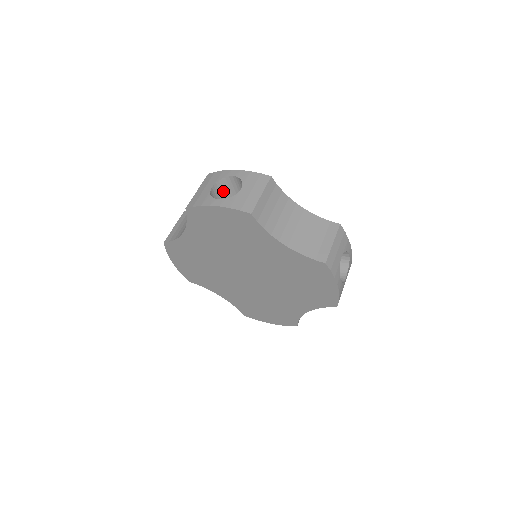
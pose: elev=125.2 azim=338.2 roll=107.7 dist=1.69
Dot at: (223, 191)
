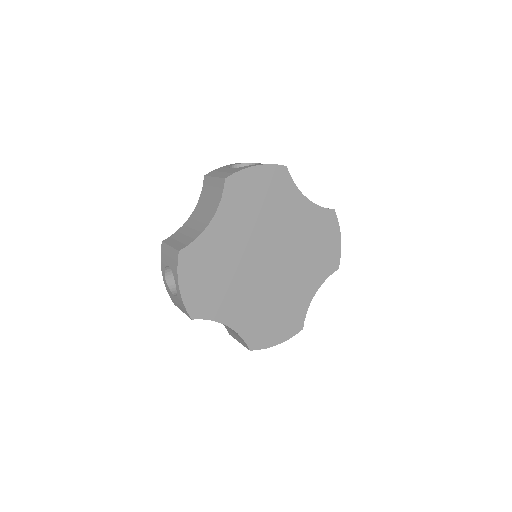
Dot at: occluded
